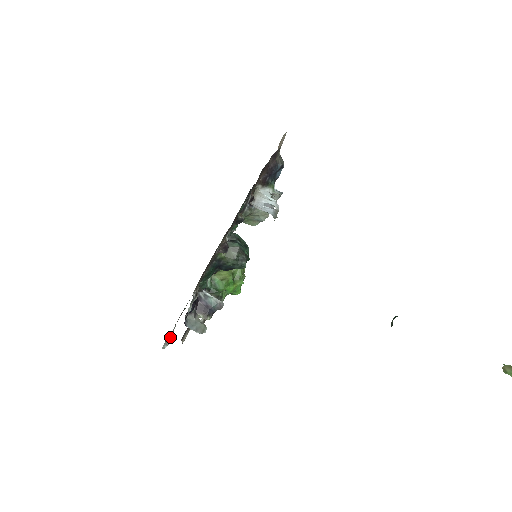
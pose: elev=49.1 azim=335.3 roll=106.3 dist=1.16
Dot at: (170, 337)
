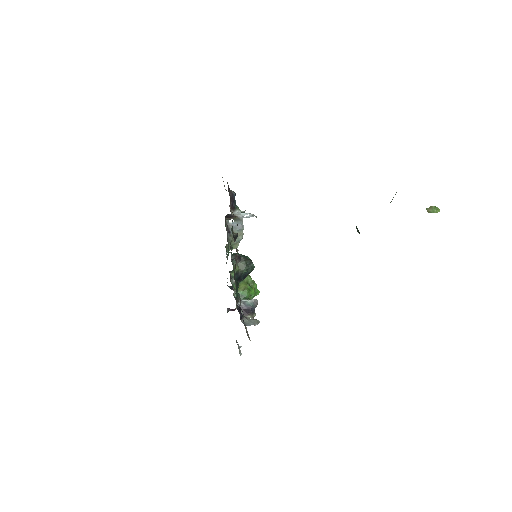
Dot at: (239, 347)
